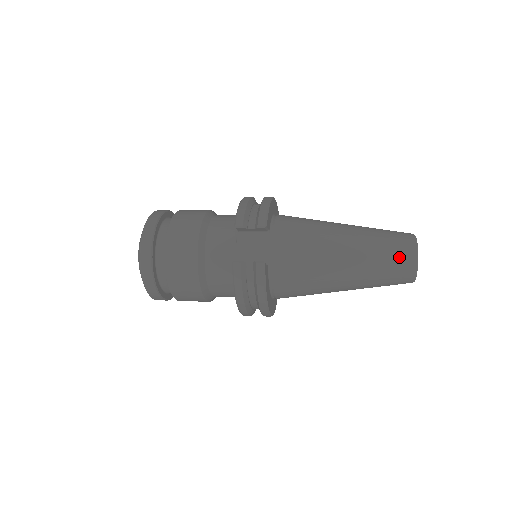
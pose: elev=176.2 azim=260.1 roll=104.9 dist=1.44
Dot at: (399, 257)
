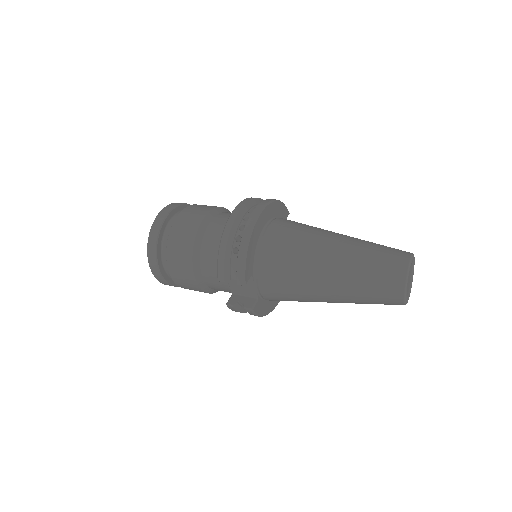
Dot at: (384, 299)
